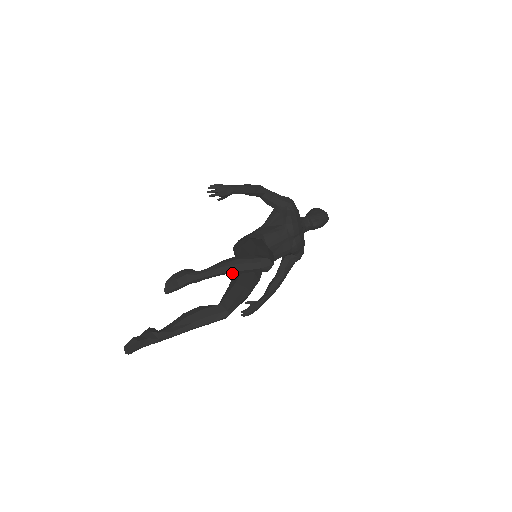
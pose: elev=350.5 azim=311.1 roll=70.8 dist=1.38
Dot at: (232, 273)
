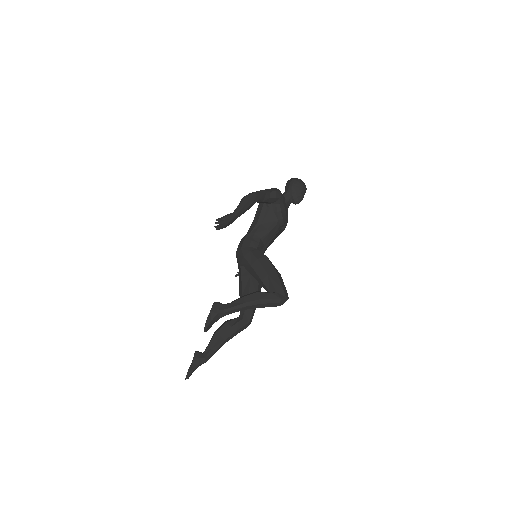
Dot at: (255, 307)
